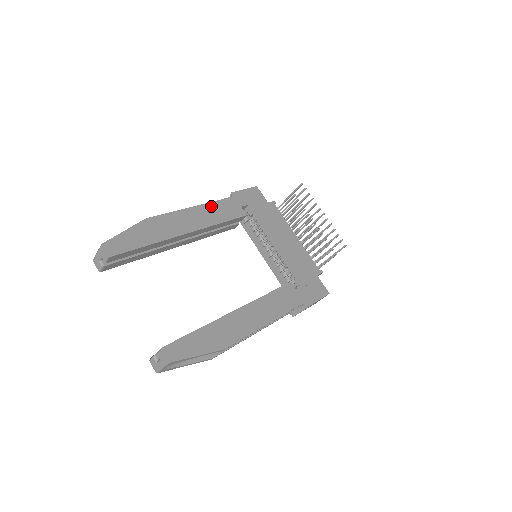
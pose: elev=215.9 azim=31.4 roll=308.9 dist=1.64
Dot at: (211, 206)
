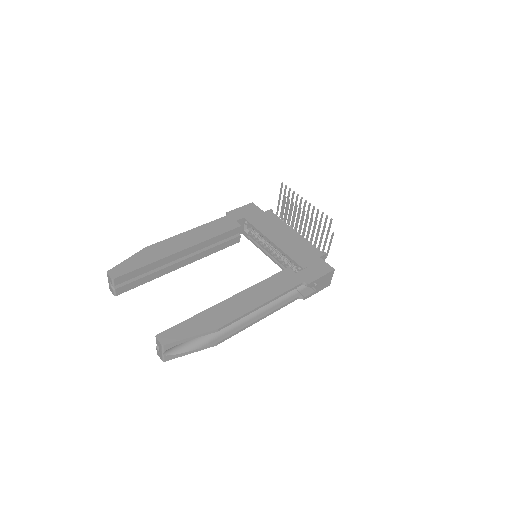
Dot at: (206, 226)
